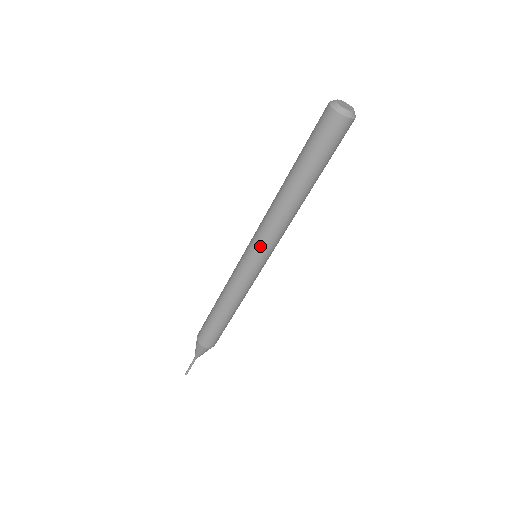
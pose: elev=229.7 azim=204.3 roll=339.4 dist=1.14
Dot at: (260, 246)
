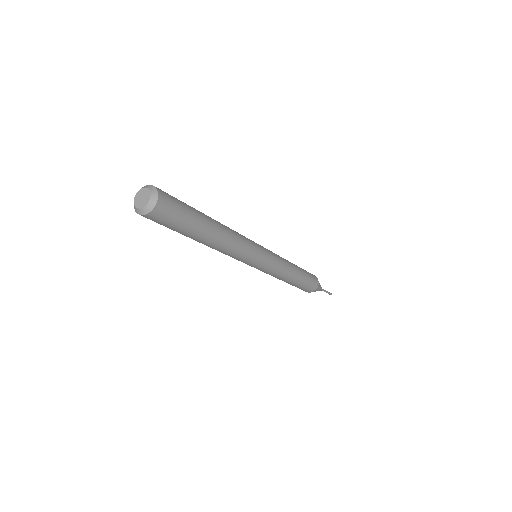
Dot at: occluded
